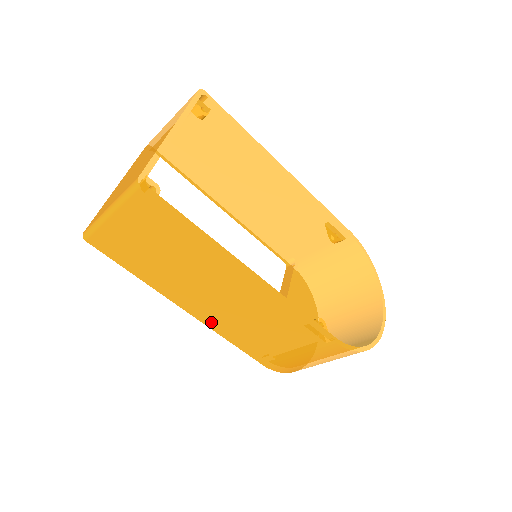
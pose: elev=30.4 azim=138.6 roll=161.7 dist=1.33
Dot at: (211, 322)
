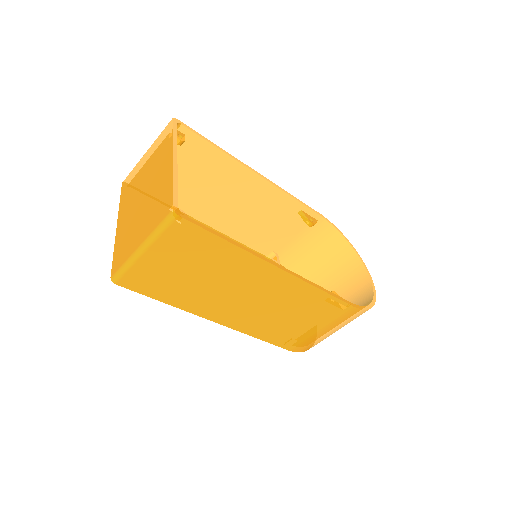
Dot at: (240, 325)
